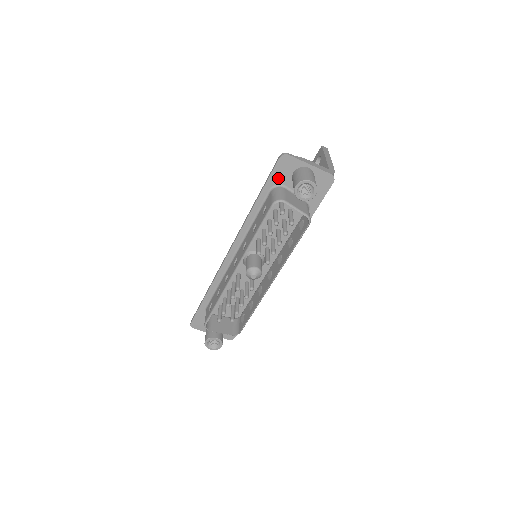
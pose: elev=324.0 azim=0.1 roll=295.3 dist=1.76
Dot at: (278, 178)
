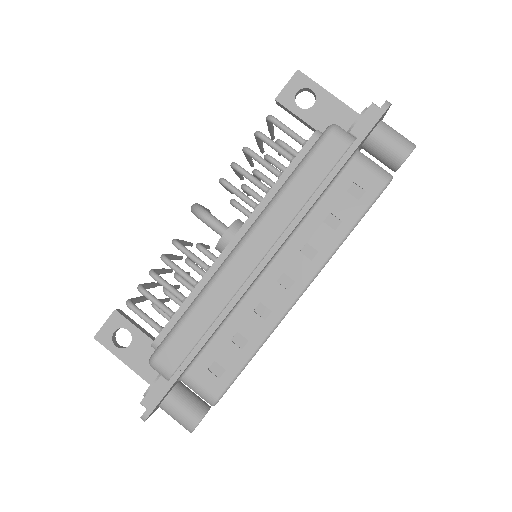
Dot at: (365, 138)
